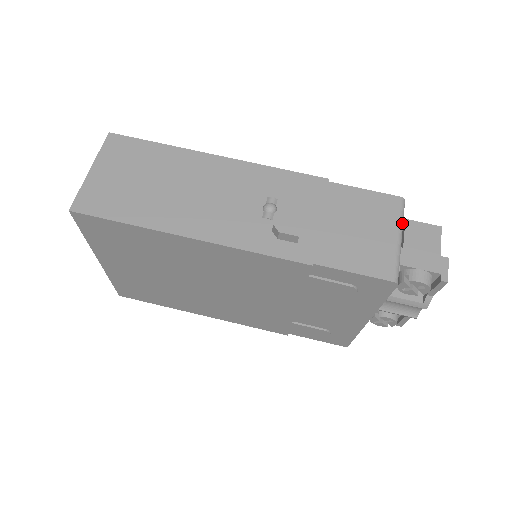
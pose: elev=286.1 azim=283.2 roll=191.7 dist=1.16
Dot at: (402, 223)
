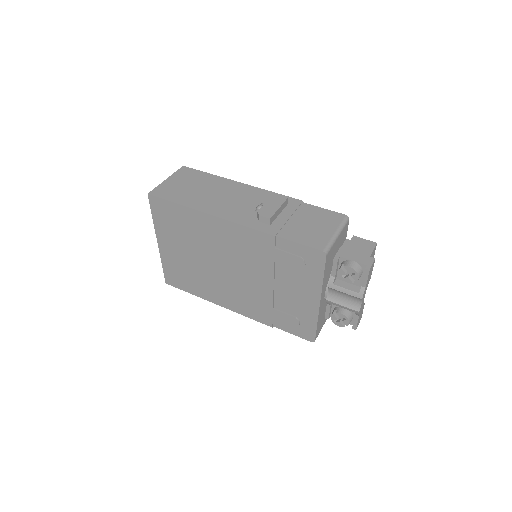
Dot at: (342, 227)
